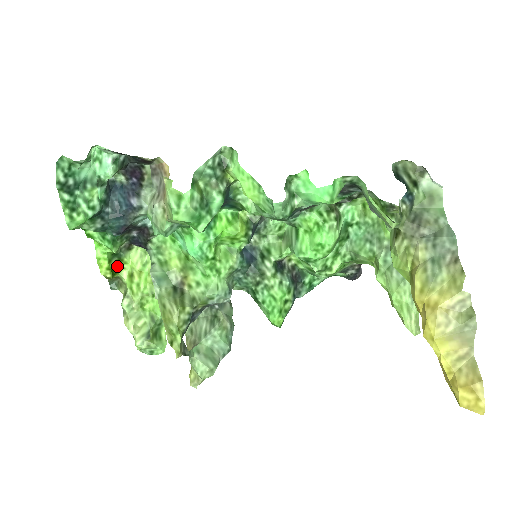
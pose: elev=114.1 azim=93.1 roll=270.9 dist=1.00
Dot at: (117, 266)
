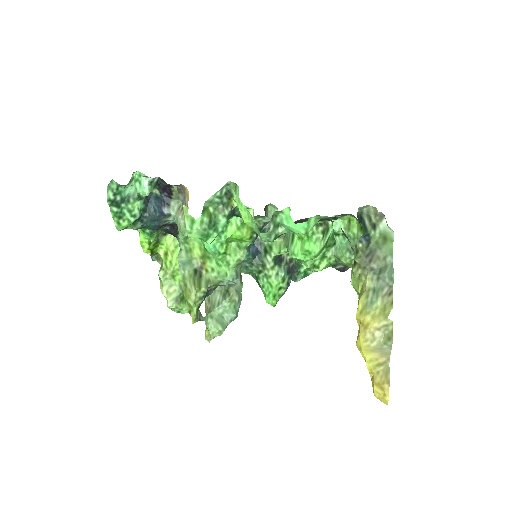
Dot at: (156, 247)
